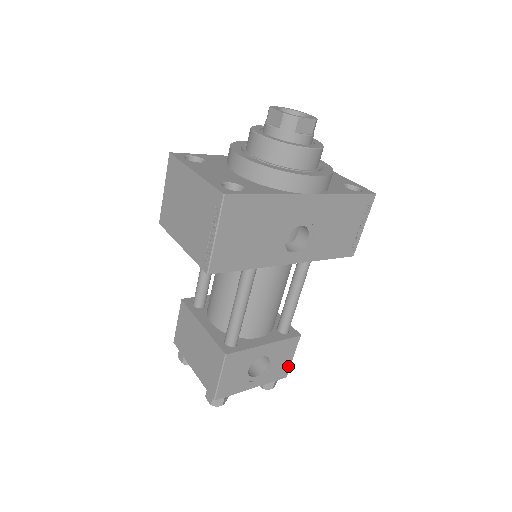
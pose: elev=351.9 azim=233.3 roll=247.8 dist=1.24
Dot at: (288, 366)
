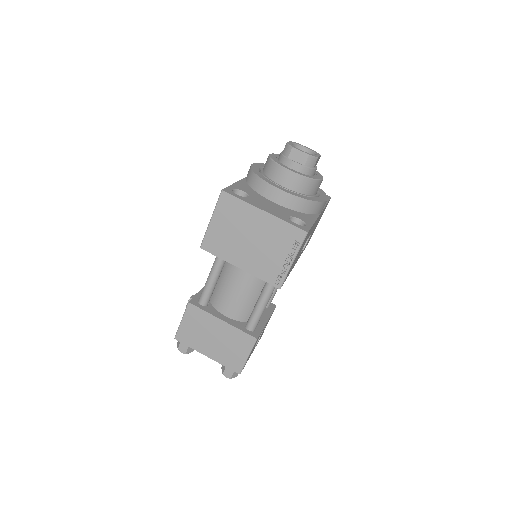
Dot at: occluded
